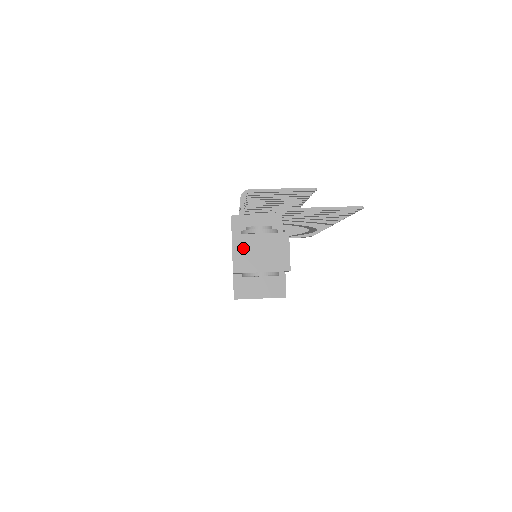
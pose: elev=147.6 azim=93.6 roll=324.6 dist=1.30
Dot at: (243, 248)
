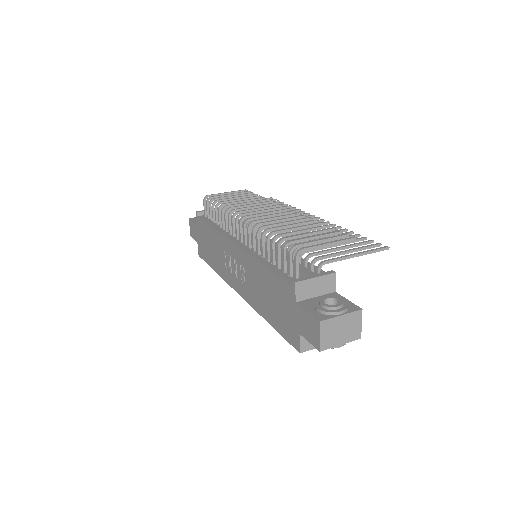
Dot at: (328, 330)
